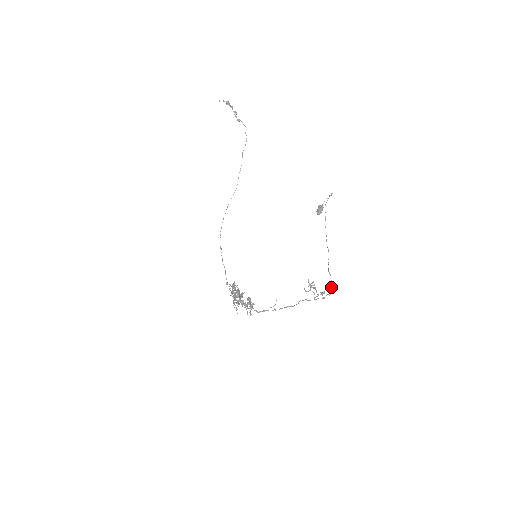
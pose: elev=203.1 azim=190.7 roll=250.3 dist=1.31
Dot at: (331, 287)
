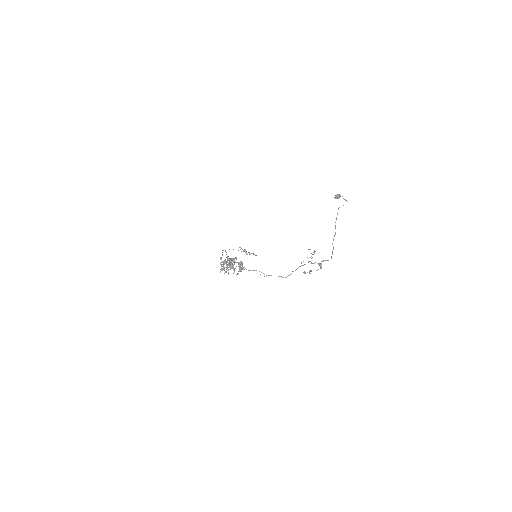
Dot at: (331, 257)
